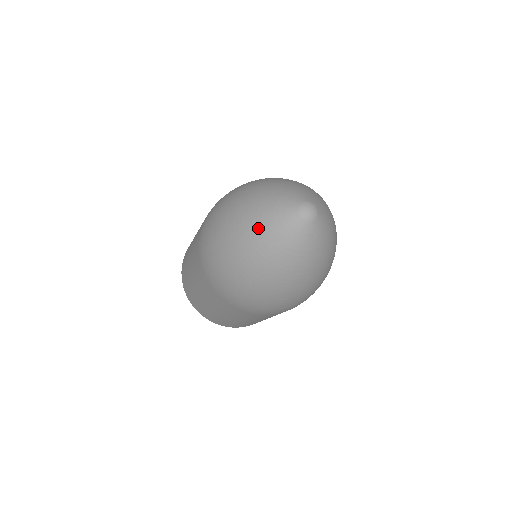
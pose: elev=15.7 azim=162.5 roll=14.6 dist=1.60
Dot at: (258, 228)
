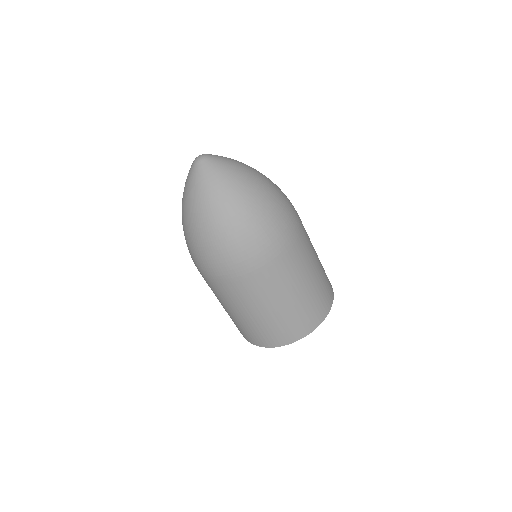
Dot at: occluded
